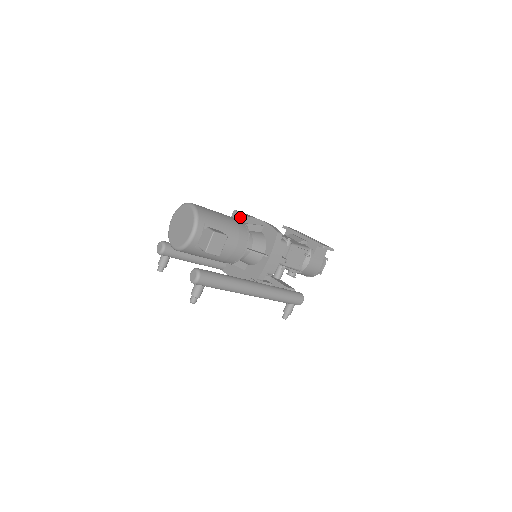
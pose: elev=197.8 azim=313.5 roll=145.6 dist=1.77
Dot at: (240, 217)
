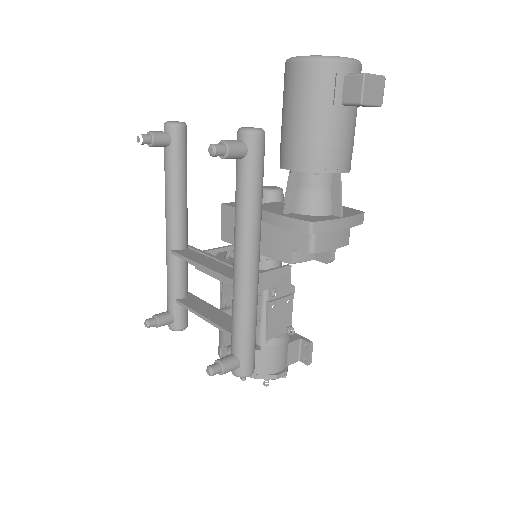
Dot at: occluded
